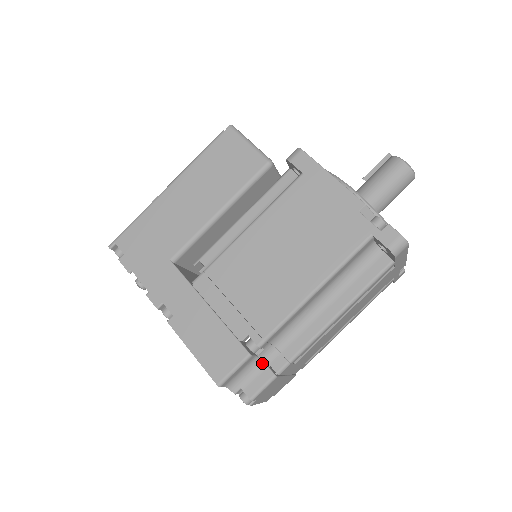
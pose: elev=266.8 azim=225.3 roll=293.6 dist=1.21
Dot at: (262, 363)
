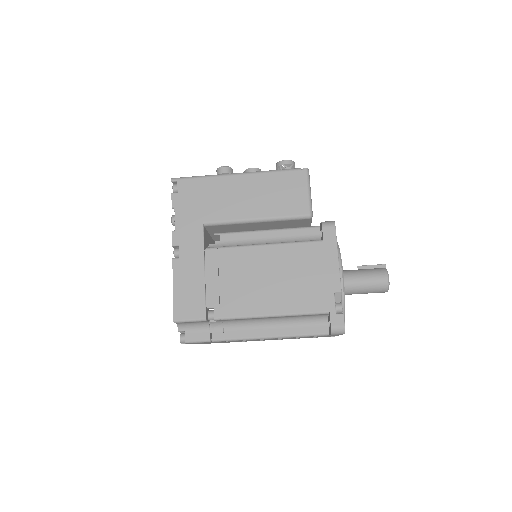
Dot at: (208, 328)
